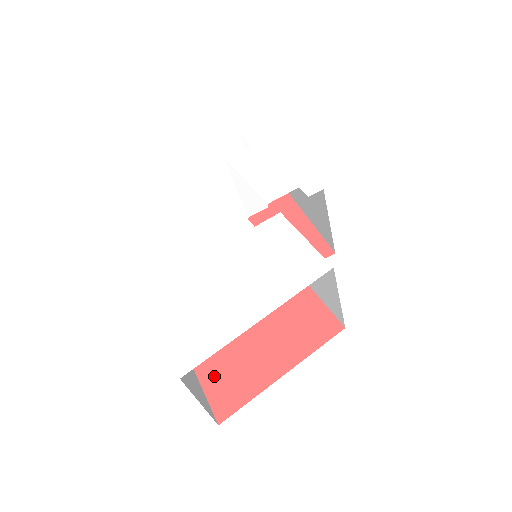
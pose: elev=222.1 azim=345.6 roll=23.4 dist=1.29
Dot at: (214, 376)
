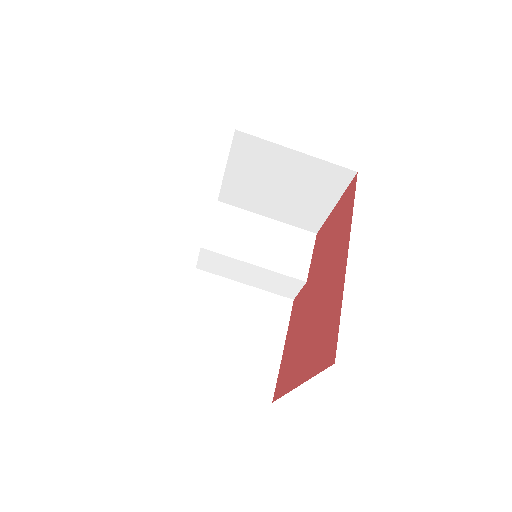
Dot at: (311, 357)
